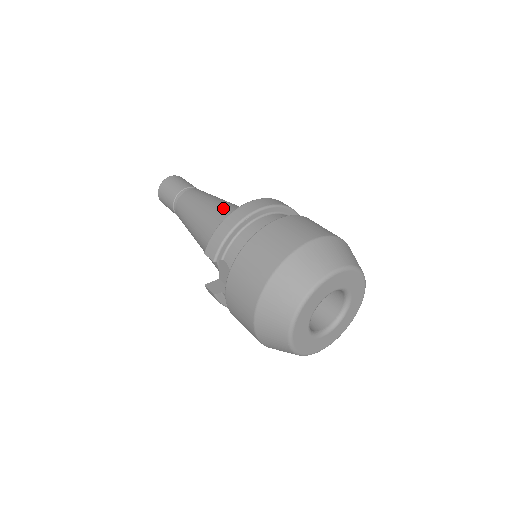
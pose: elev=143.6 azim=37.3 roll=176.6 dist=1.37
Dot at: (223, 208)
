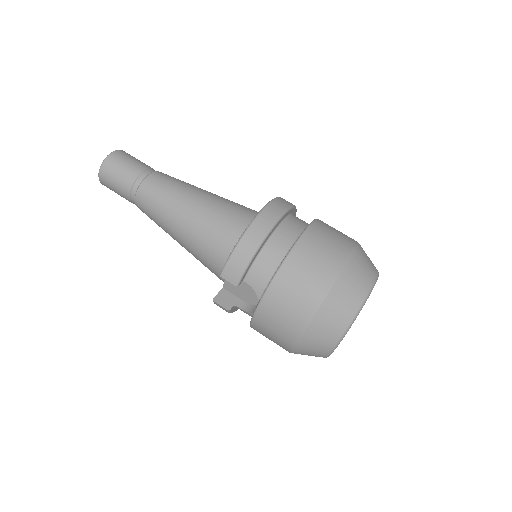
Dot at: (213, 208)
